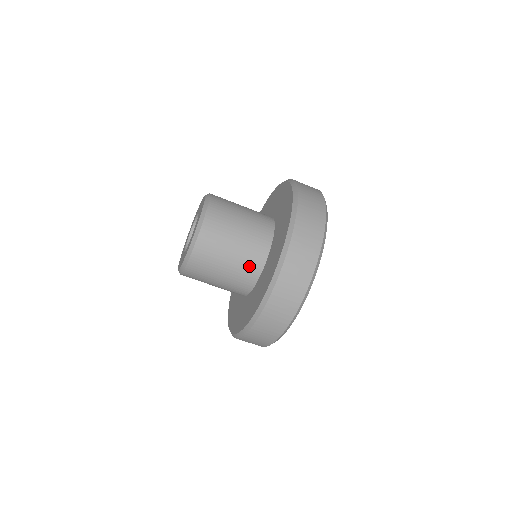
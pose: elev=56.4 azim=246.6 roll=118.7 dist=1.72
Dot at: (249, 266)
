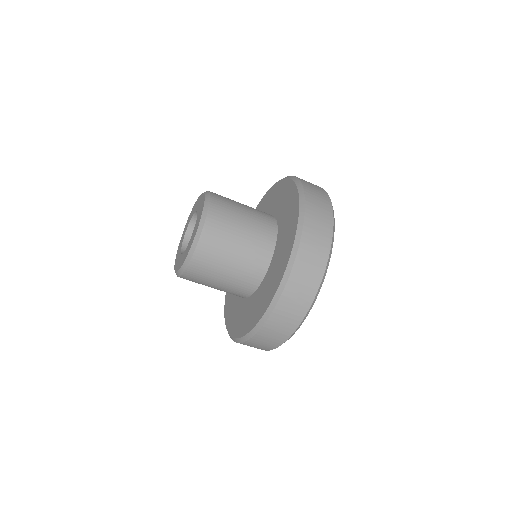
Dot at: (251, 271)
